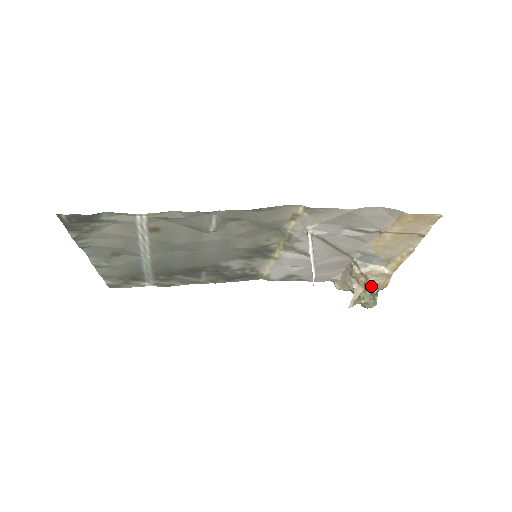
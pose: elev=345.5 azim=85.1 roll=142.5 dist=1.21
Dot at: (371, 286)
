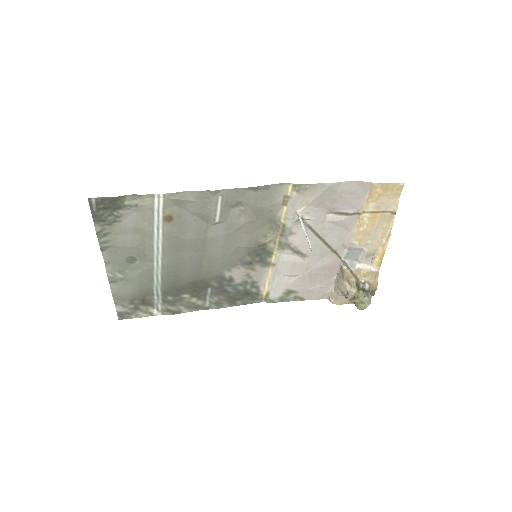
Dot at: (362, 285)
